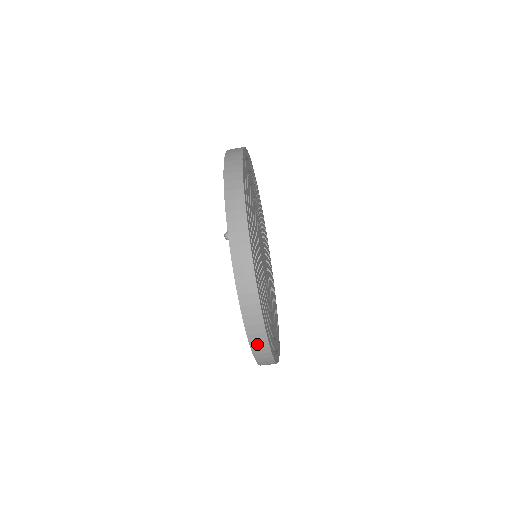
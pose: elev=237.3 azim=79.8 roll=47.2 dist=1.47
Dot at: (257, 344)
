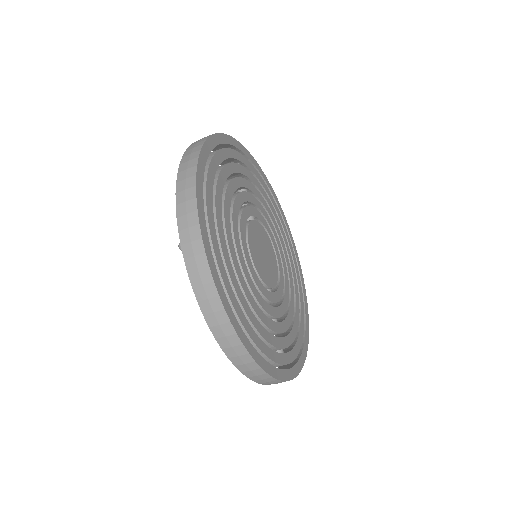
Dot at: (245, 367)
